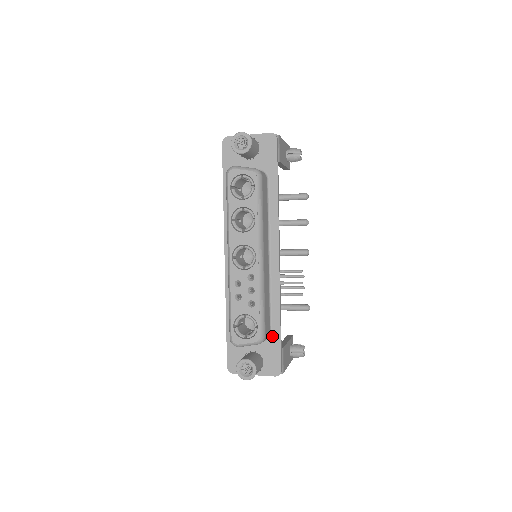
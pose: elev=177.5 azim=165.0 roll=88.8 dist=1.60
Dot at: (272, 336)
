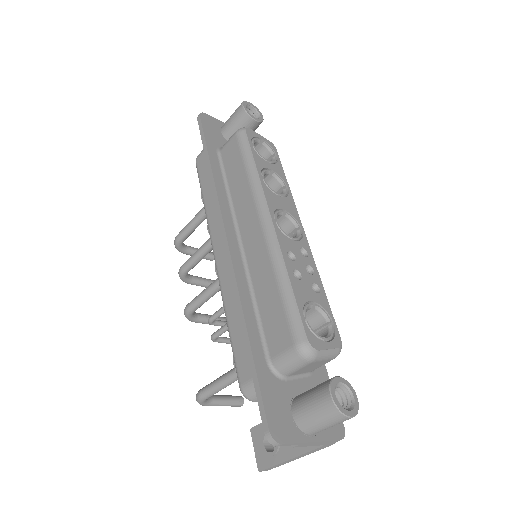
Dot at: occluded
